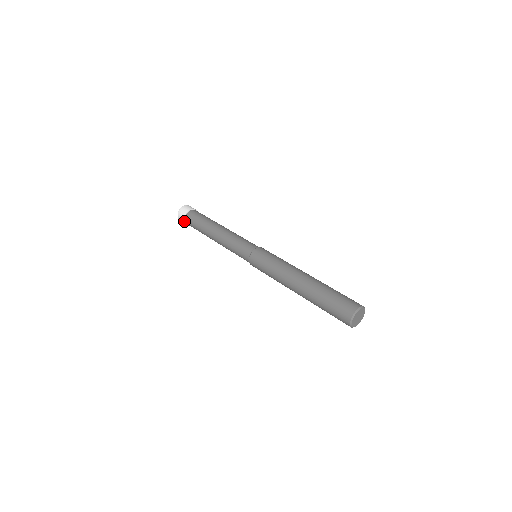
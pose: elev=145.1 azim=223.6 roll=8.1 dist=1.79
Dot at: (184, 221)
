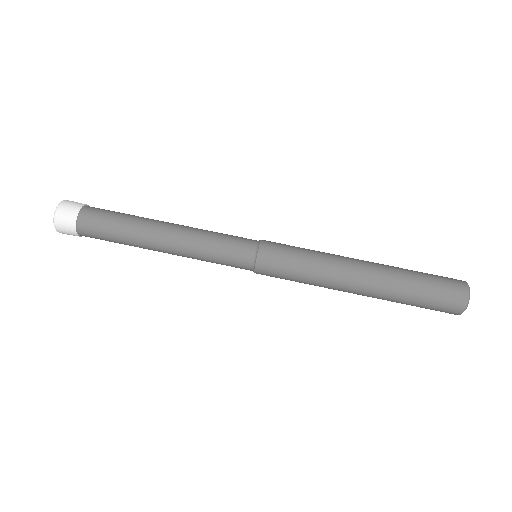
Dot at: occluded
